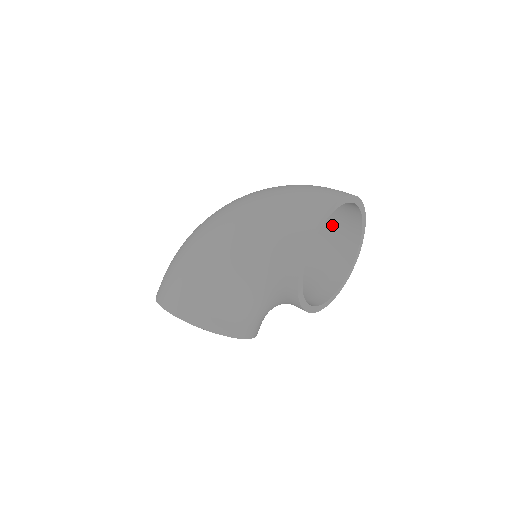
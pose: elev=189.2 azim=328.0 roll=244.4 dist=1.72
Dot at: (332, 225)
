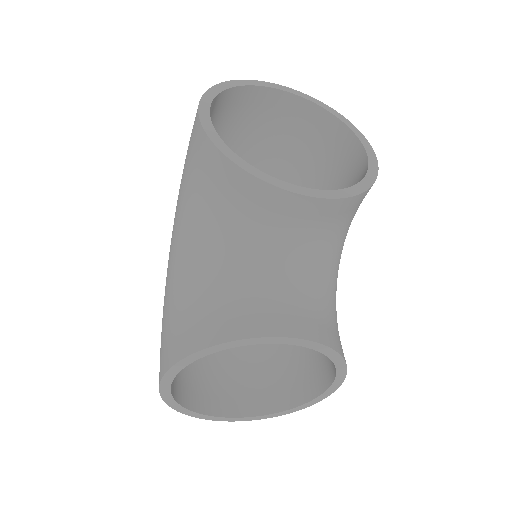
Dot at: (321, 162)
